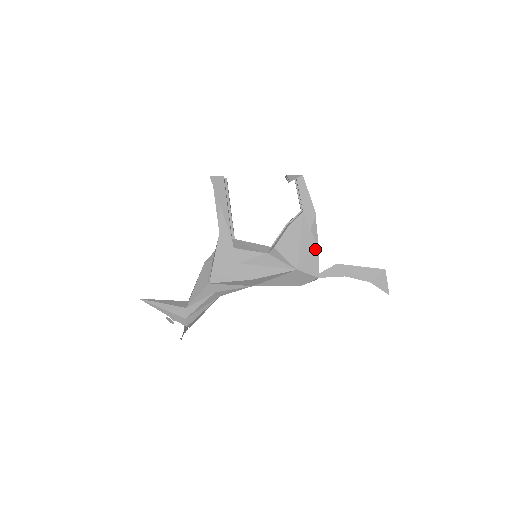
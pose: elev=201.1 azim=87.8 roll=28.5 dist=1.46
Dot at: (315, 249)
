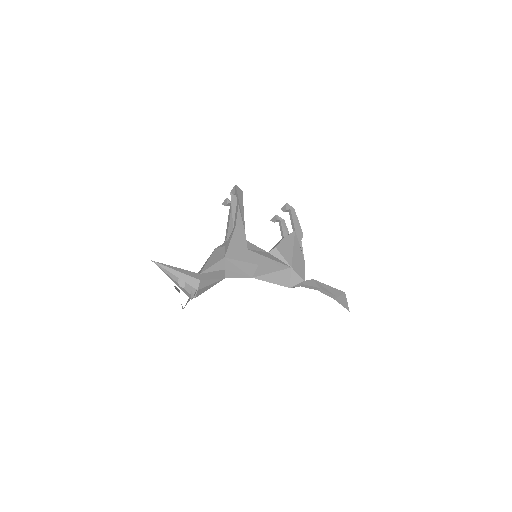
Dot at: (302, 259)
